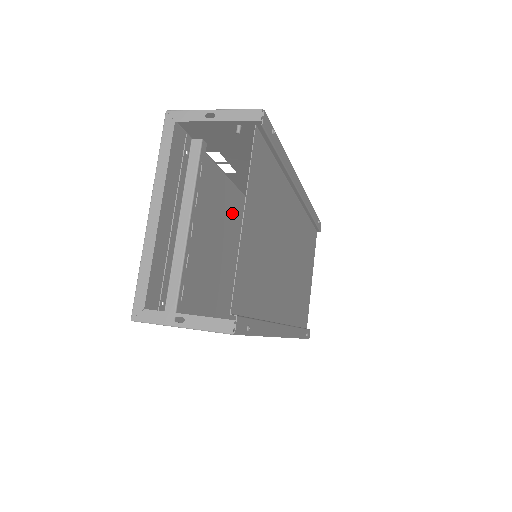
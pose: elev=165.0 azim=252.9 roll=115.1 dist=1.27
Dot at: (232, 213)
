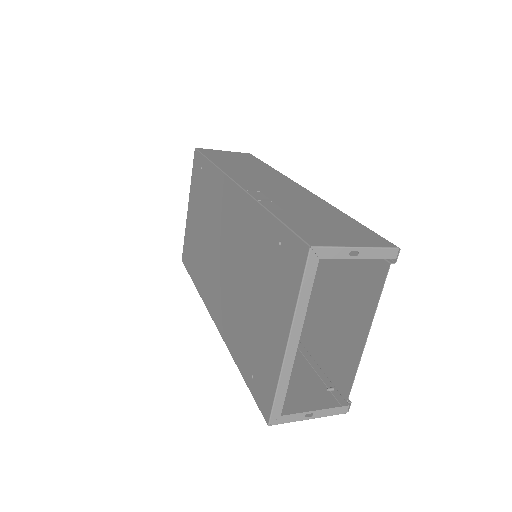
Dot at: (226, 208)
